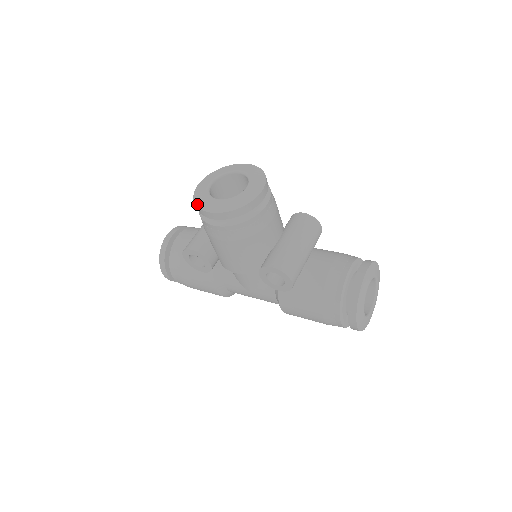
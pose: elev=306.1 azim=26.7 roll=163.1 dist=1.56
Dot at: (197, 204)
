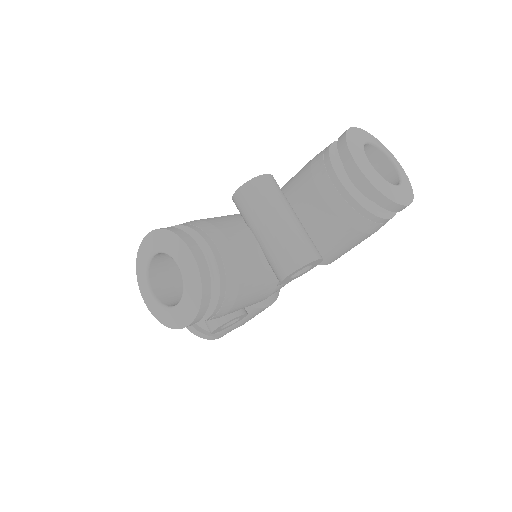
Dot at: (171, 327)
